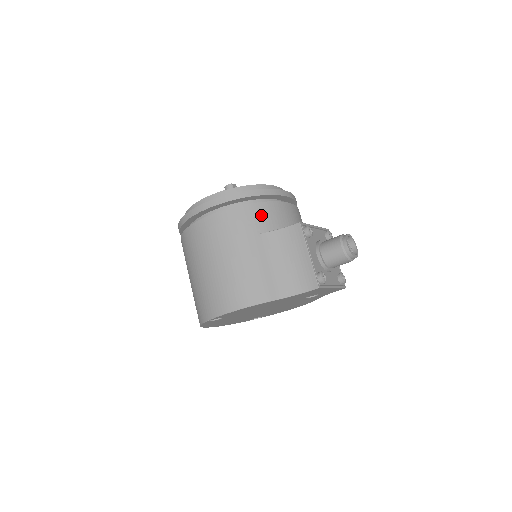
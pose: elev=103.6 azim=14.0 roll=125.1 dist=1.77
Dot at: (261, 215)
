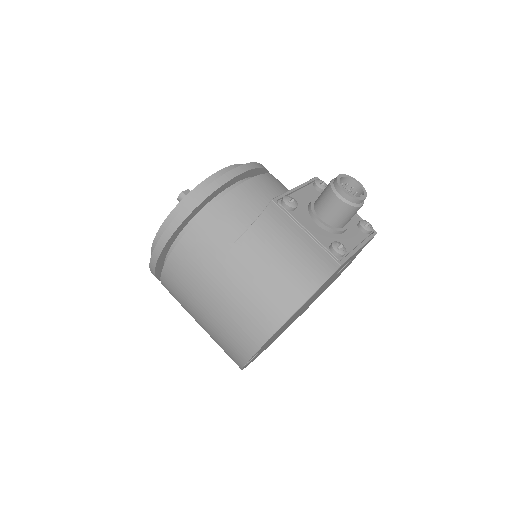
Dot at: (225, 217)
